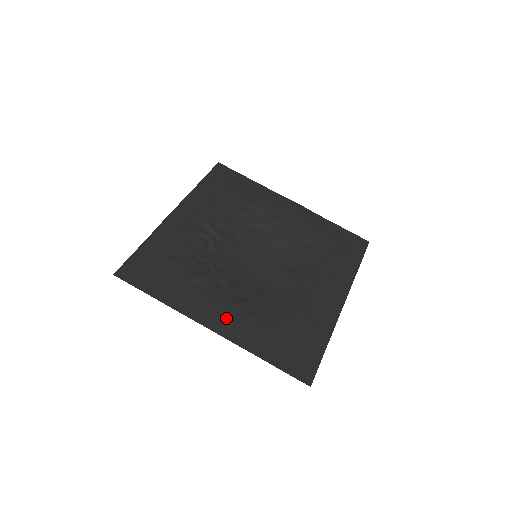
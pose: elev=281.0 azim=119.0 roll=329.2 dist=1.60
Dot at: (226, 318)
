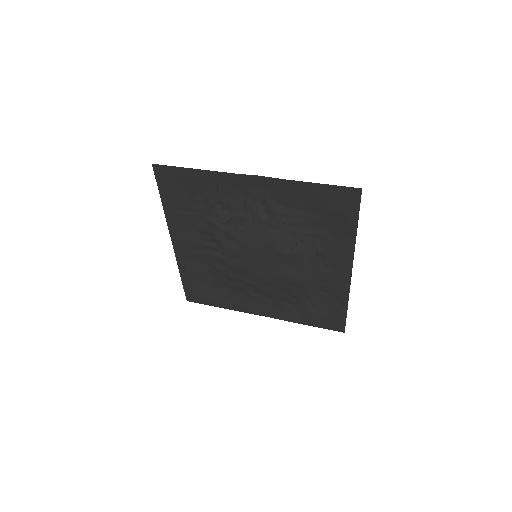
Dot at: (260, 190)
